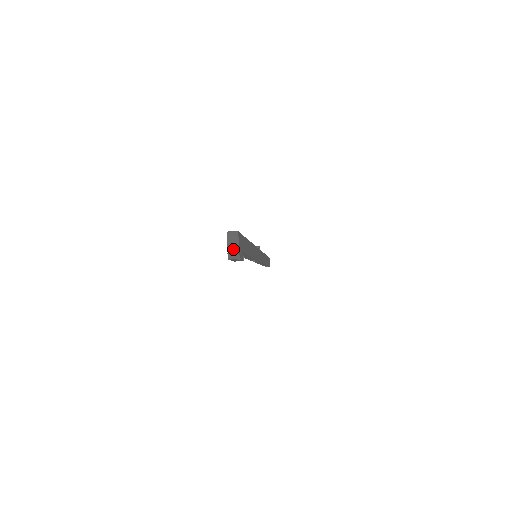
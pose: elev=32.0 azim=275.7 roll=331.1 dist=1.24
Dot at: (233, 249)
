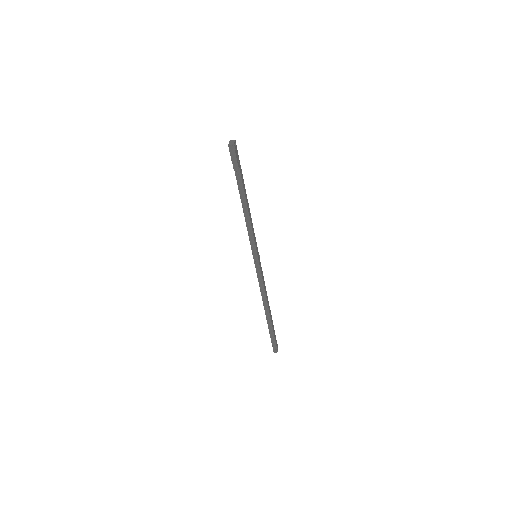
Dot at: (232, 143)
